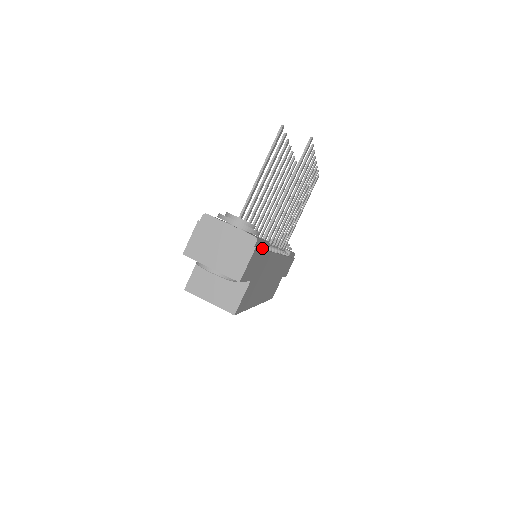
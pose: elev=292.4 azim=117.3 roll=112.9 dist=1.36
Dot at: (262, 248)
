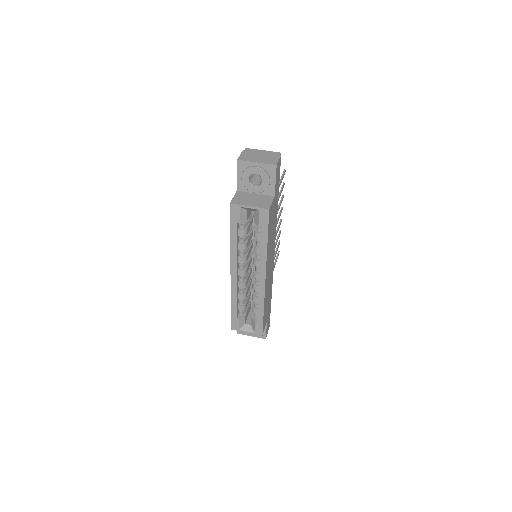
Dot at: occluded
